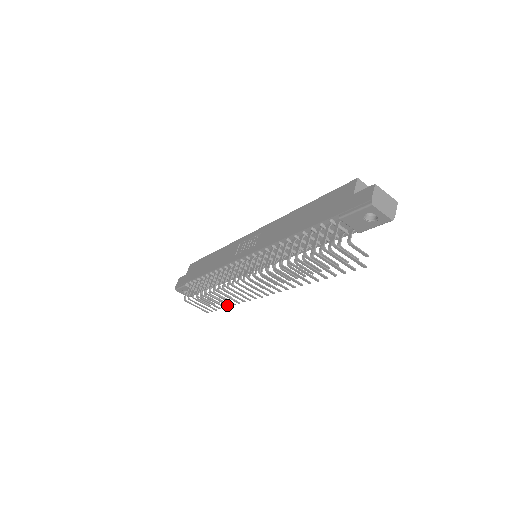
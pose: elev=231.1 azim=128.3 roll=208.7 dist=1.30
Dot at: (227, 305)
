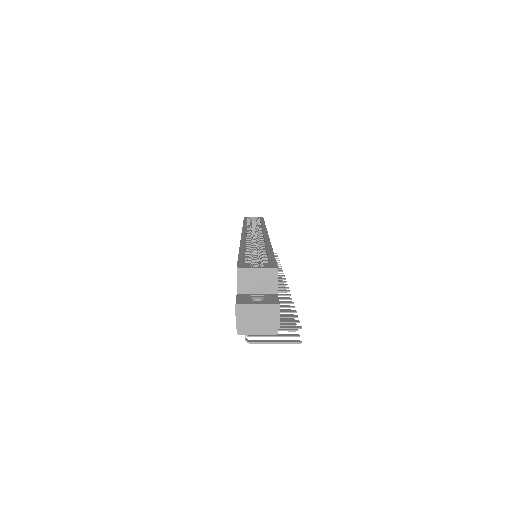
Dot at: occluded
